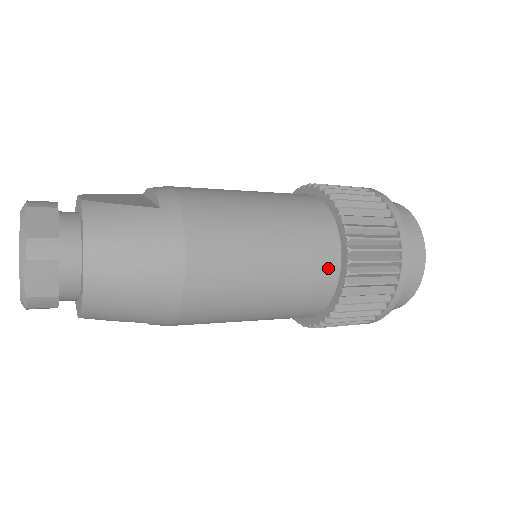
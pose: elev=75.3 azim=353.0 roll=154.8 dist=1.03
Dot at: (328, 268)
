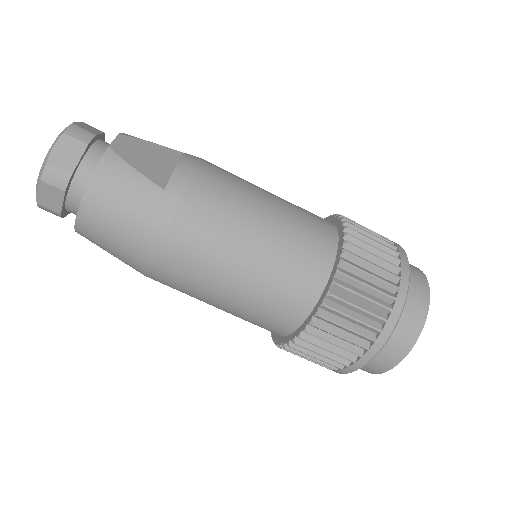
Dot at: (292, 314)
